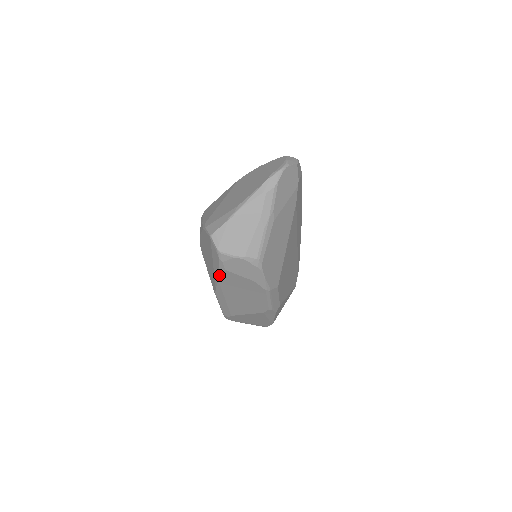
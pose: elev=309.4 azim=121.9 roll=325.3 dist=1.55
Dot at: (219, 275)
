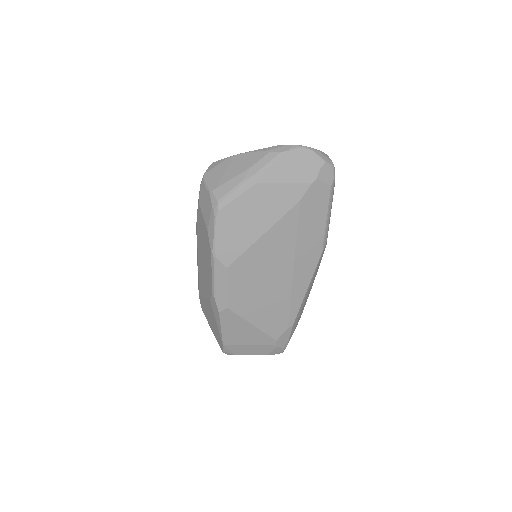
Dot at: (197, 212)
